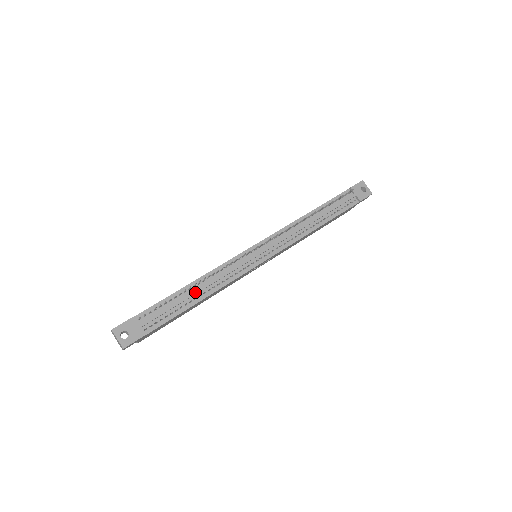
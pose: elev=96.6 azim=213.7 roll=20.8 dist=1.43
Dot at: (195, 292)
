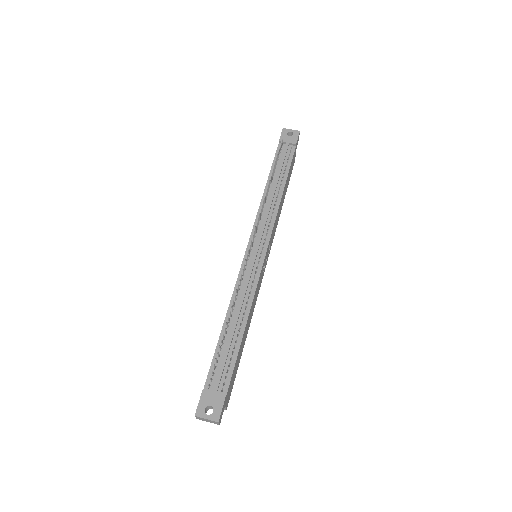
Dot at: (234, 325)
